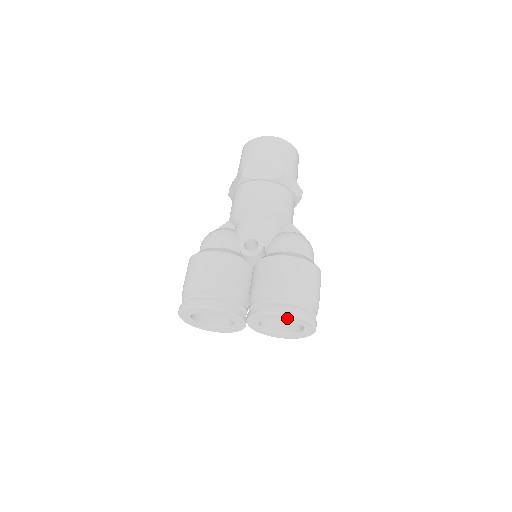
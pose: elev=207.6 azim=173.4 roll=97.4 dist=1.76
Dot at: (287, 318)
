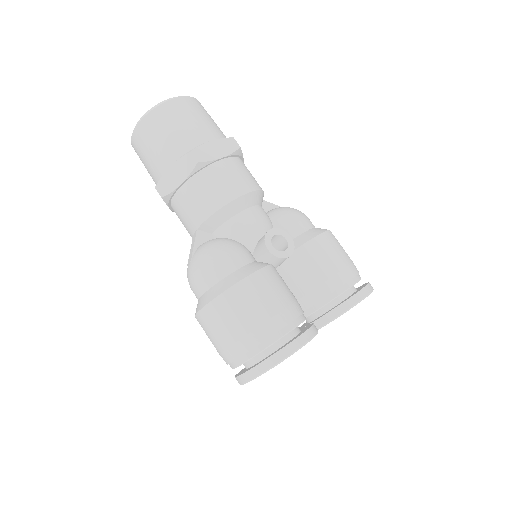
Dot at: occluded
